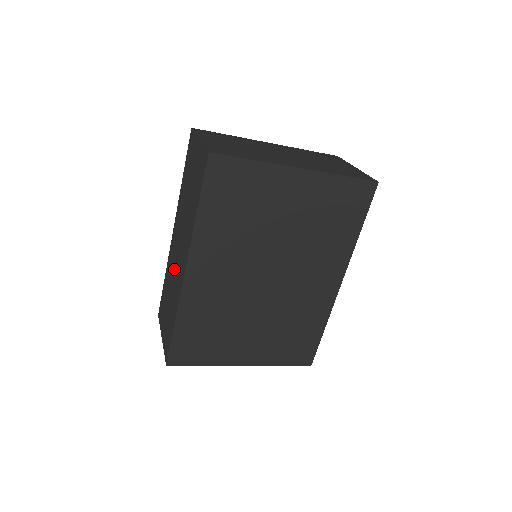
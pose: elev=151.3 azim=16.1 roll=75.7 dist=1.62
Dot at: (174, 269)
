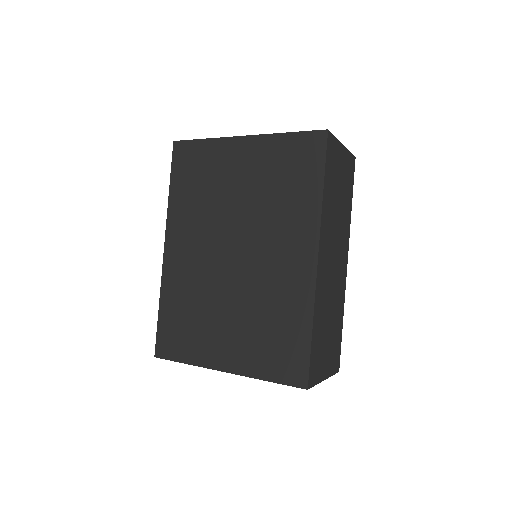
Dot at: occluded
